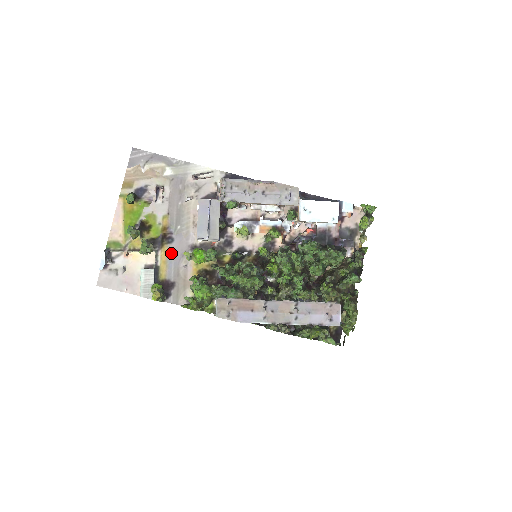
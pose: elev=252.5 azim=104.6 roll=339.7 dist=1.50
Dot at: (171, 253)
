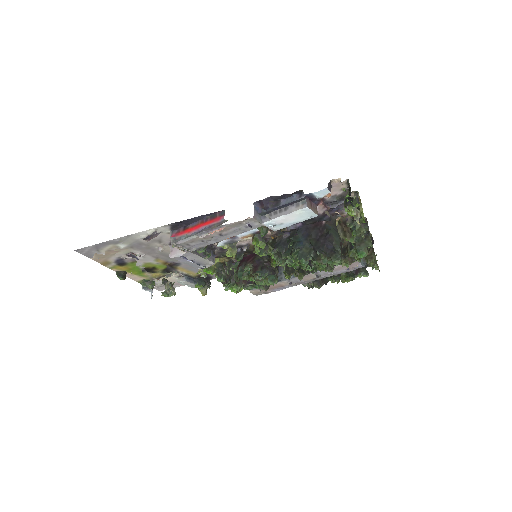
Dot at: (186, 267)
